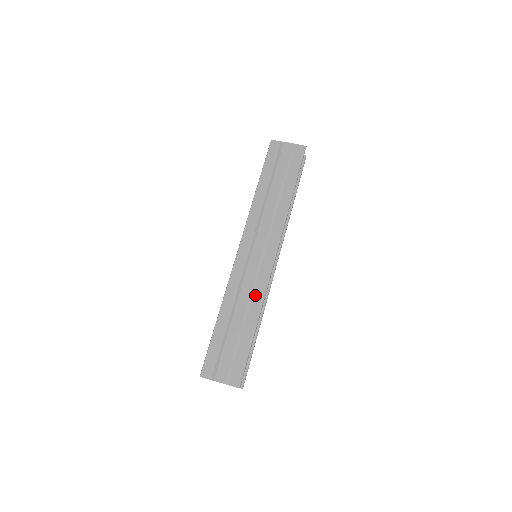
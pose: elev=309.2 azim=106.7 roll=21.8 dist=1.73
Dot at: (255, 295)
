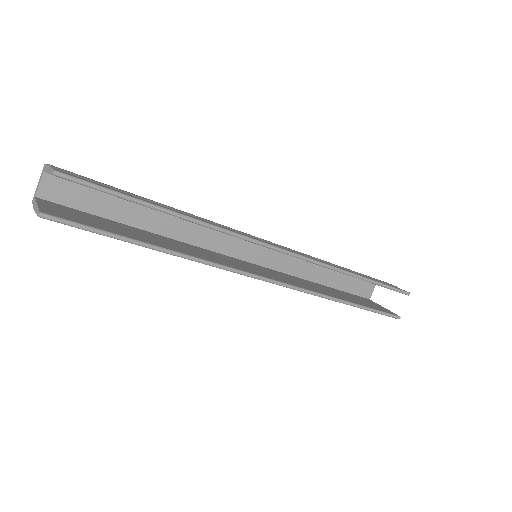
Dot at: (214, 224)
